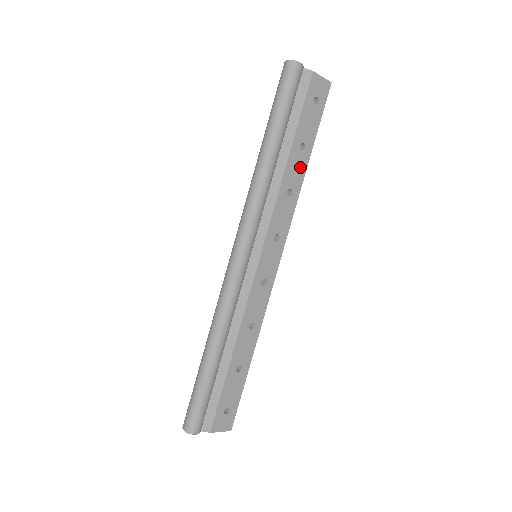
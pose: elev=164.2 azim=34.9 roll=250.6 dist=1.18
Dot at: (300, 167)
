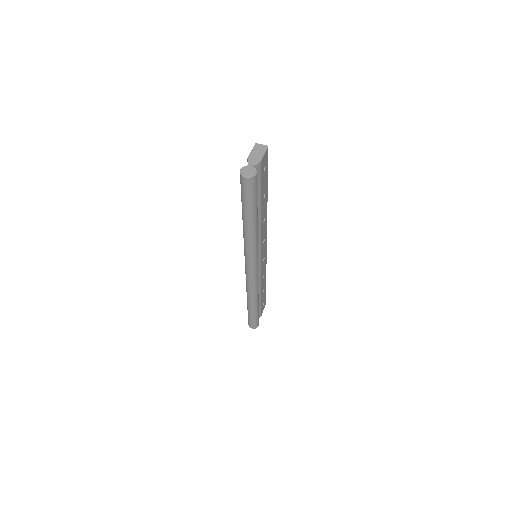
Dot at: (265, 204)
